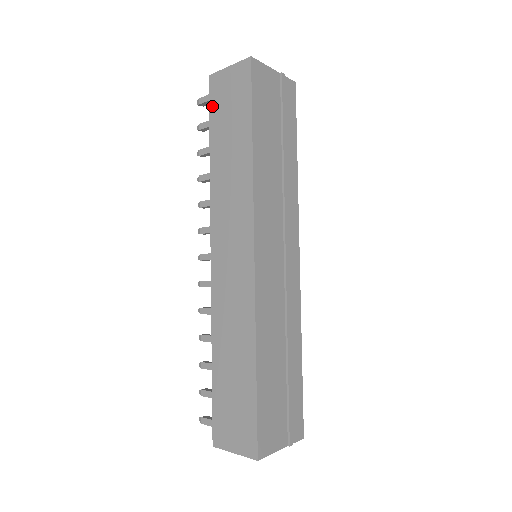
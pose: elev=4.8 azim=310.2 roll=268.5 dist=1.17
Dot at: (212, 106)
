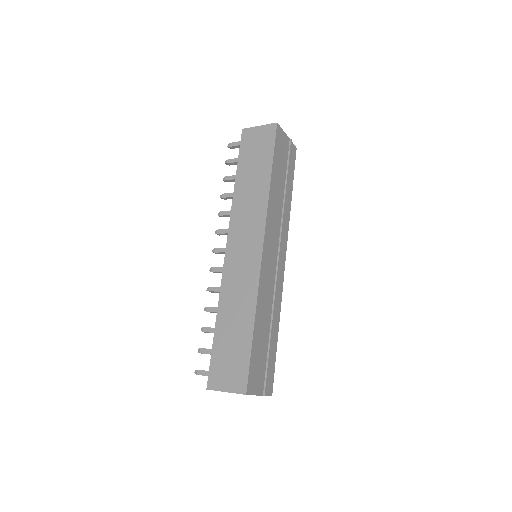
Dot at: (242, 149)
